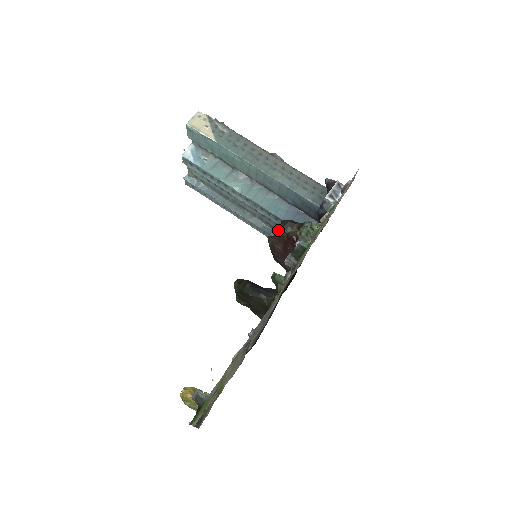
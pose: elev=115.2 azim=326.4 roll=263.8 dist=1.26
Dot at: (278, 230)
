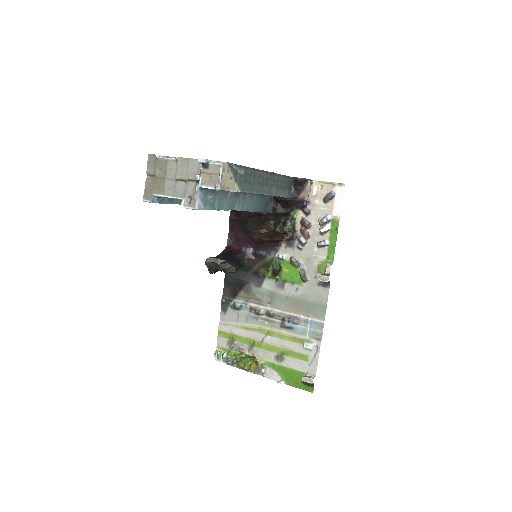
Dot at: occluded
